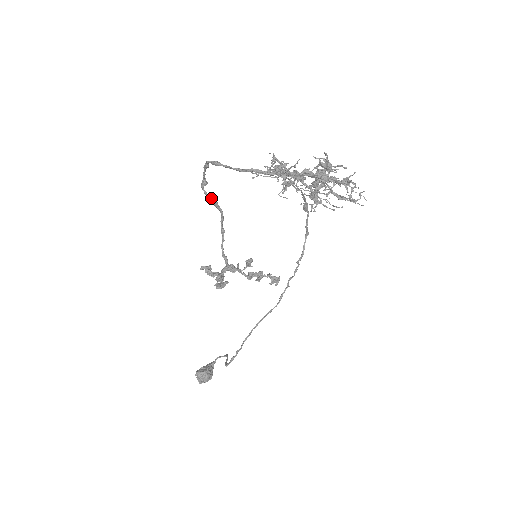
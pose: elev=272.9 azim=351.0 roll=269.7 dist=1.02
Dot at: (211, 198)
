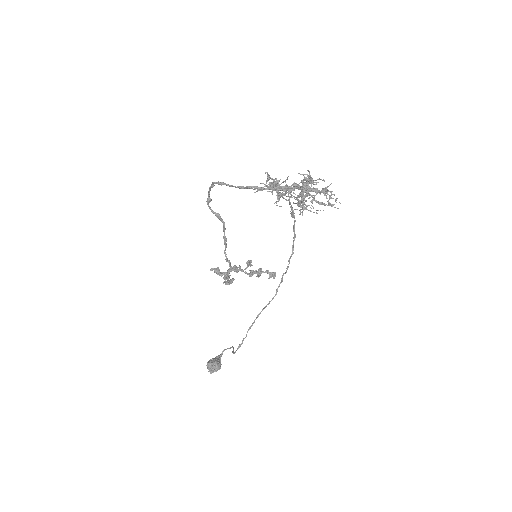
Dot at: (215, 212)
